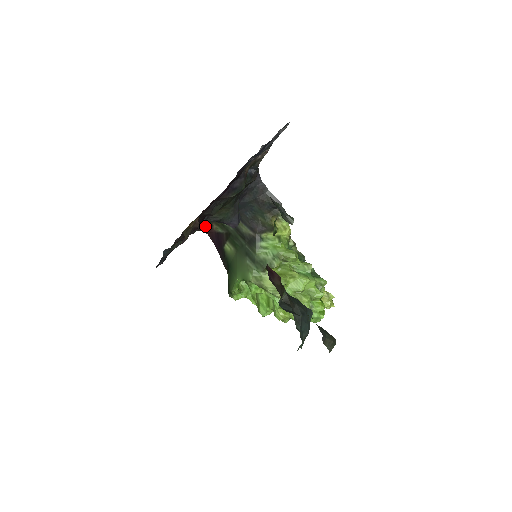
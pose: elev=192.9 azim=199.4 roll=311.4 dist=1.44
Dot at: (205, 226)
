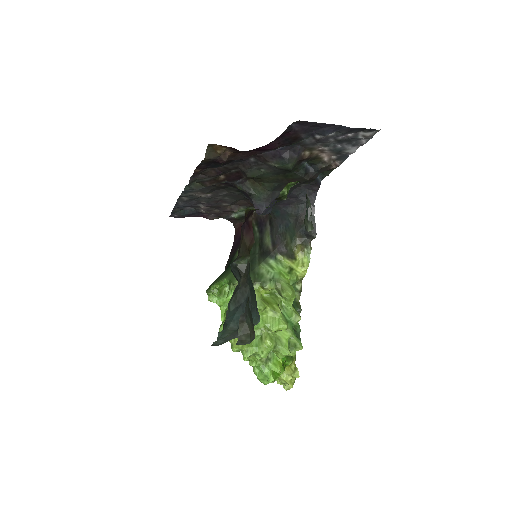
Dot at: (239, 221)
